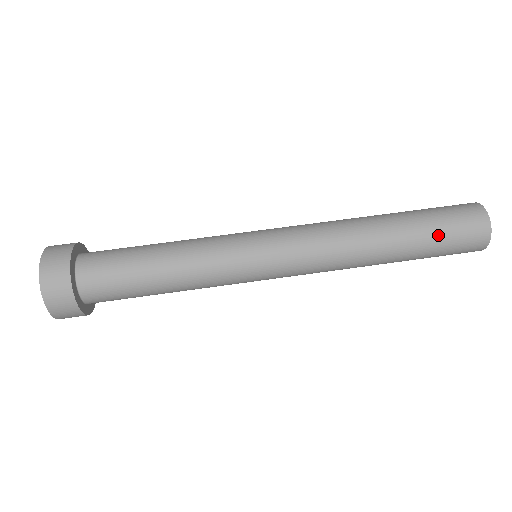
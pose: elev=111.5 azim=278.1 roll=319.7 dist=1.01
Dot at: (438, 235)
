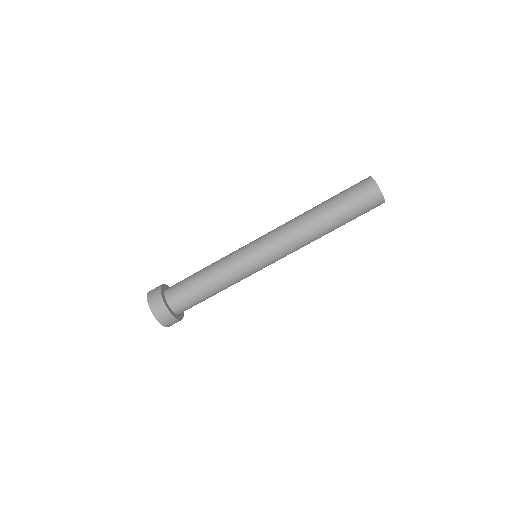
Dot at: (354, 214)
